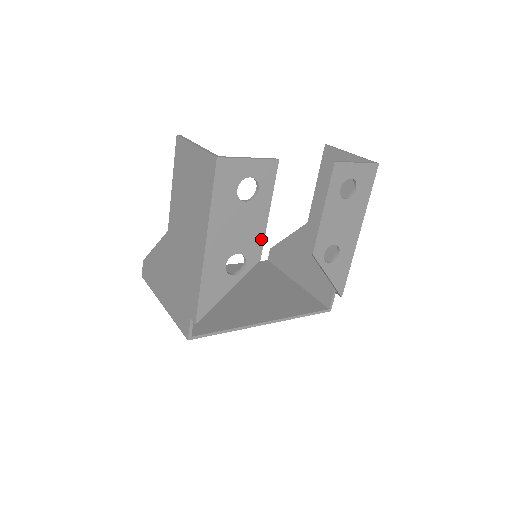
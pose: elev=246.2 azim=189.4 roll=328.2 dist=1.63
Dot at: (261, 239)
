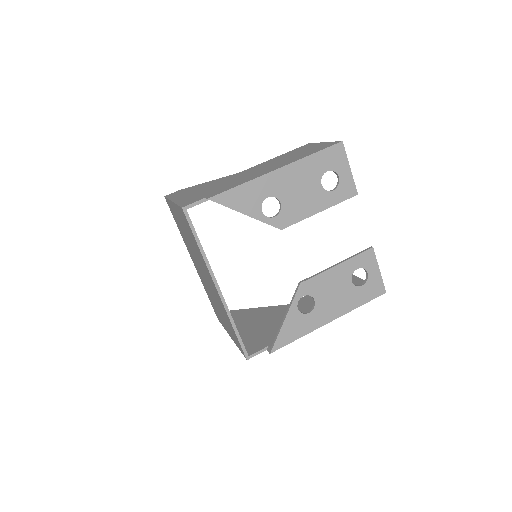
Dot at: (298, 219)
